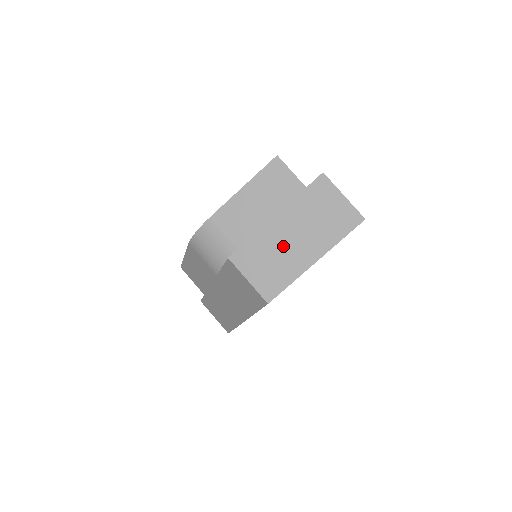
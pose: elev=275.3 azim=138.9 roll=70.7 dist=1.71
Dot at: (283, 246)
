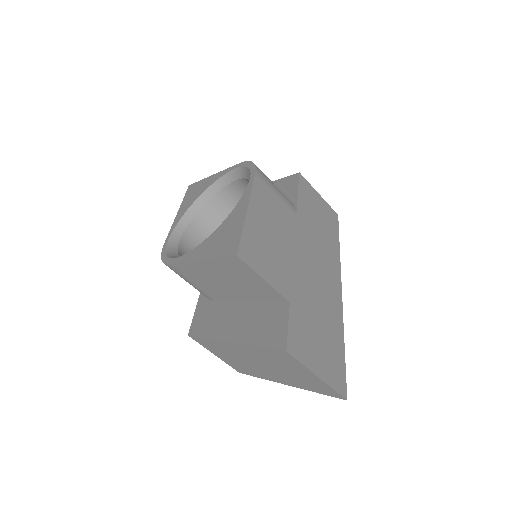
Dot at: (245, 360)
